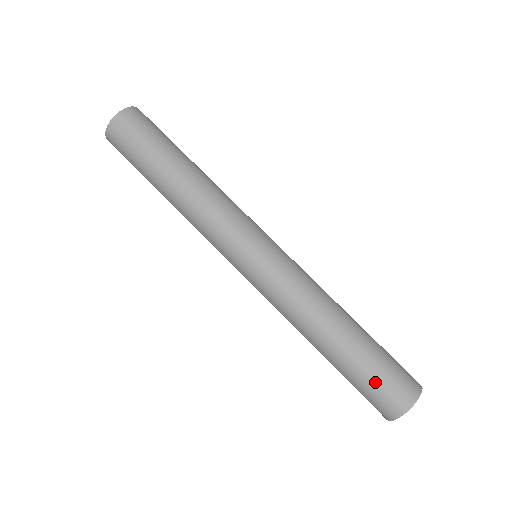
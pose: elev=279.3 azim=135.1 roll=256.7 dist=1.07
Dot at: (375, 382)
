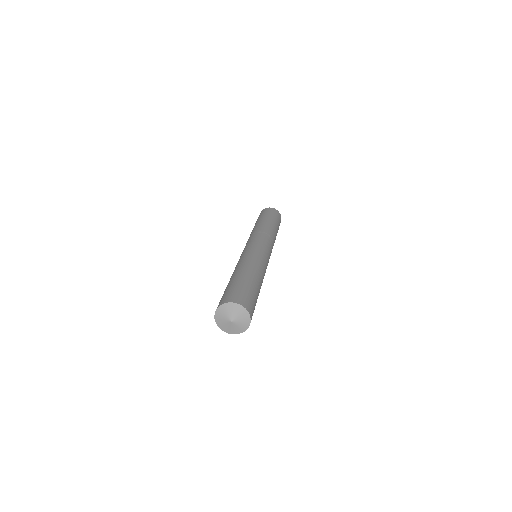
Dot at: (248, 292)
